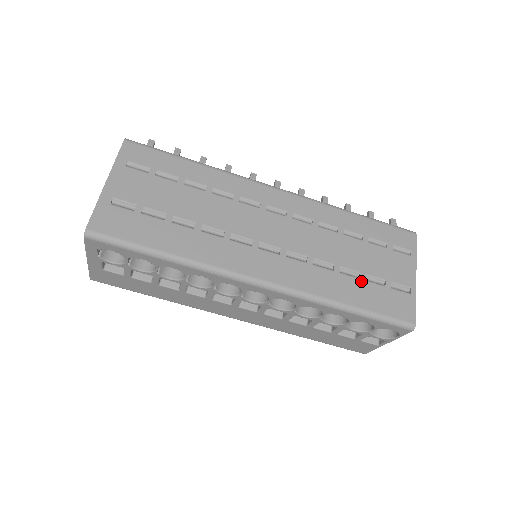
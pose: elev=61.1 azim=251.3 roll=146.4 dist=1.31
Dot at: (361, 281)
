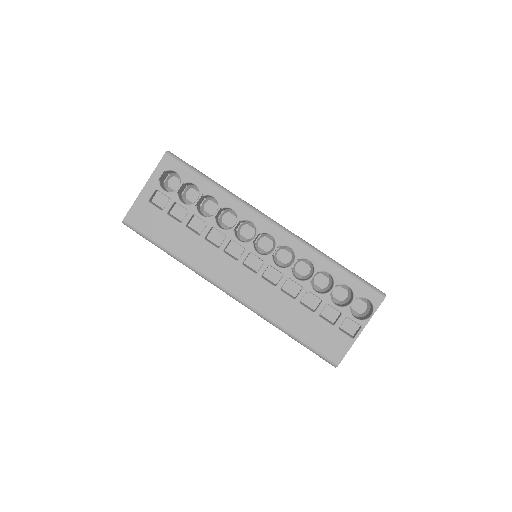
Dot at: occluded
